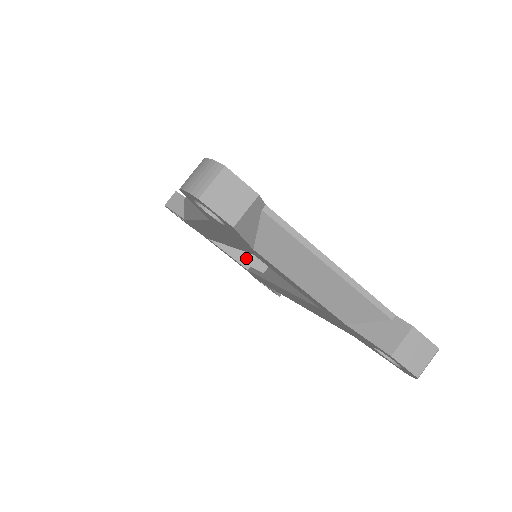
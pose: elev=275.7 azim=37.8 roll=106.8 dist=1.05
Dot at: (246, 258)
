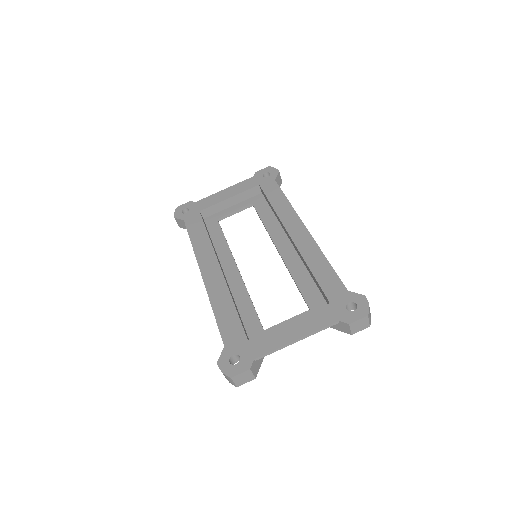
Dot at: (244, 197)
